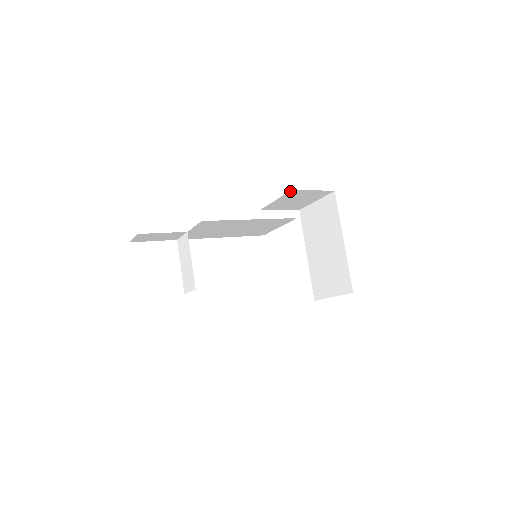
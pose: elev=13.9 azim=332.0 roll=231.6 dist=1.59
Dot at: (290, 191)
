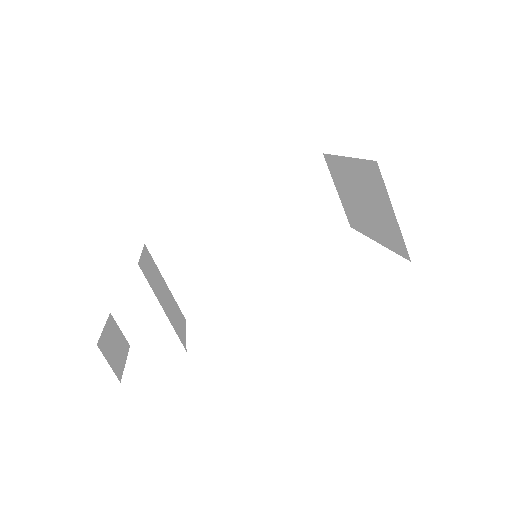
Dot at: occluded
